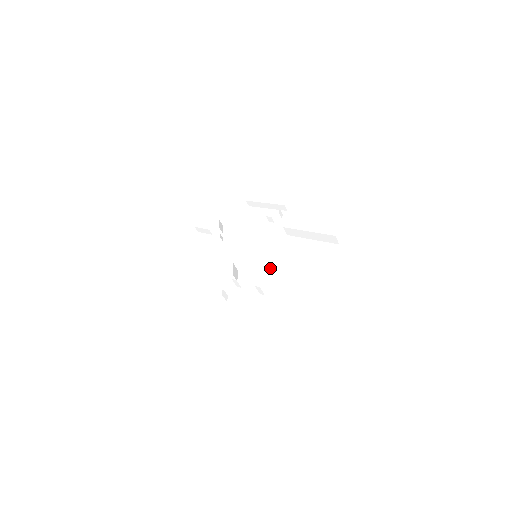
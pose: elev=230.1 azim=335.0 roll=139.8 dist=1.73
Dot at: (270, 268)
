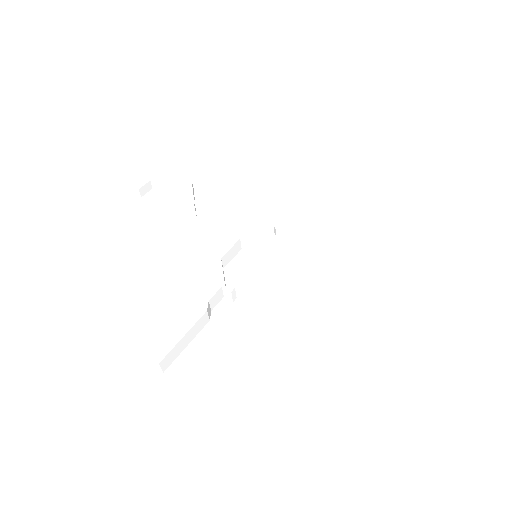
Dot at: (277, 280)
